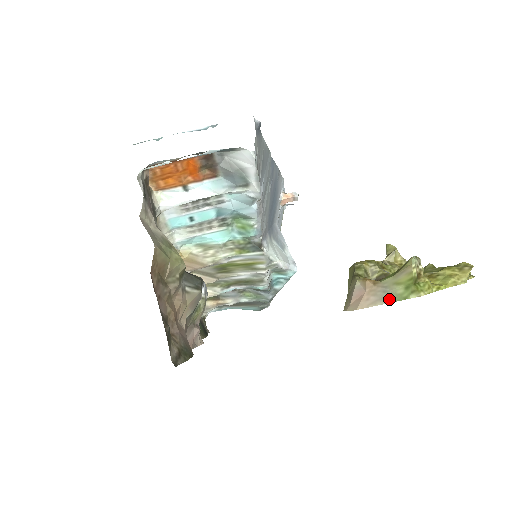
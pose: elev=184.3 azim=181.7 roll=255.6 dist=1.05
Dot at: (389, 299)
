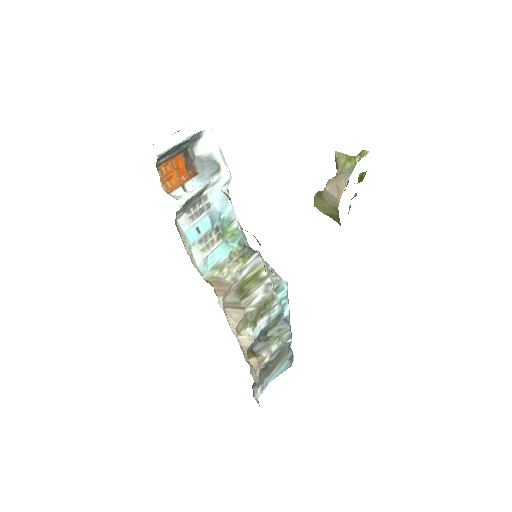
Dot at: (350, 172)
